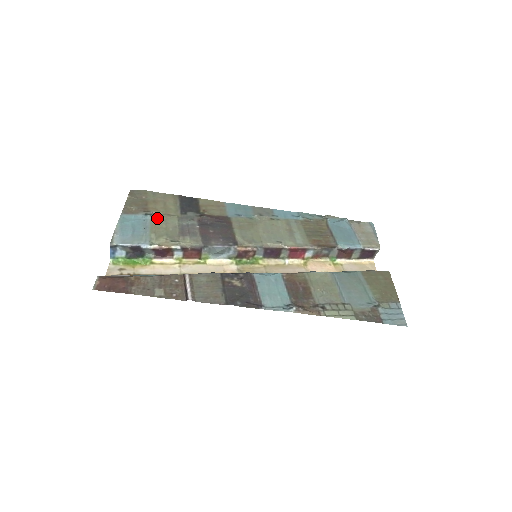
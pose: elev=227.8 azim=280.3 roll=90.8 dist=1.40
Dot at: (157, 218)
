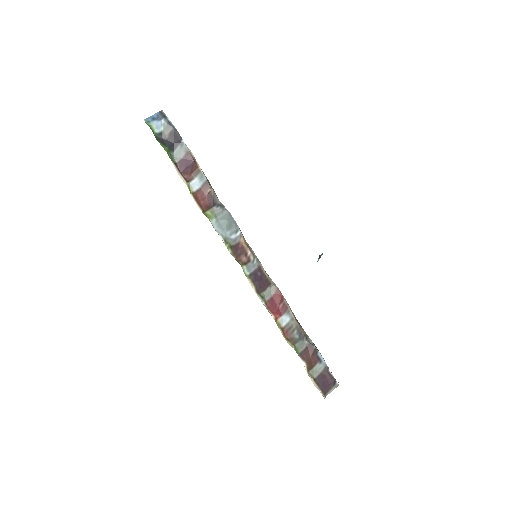
Dot at: occluded
